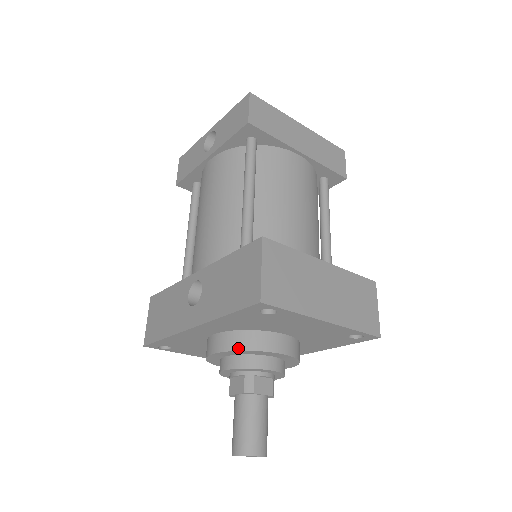
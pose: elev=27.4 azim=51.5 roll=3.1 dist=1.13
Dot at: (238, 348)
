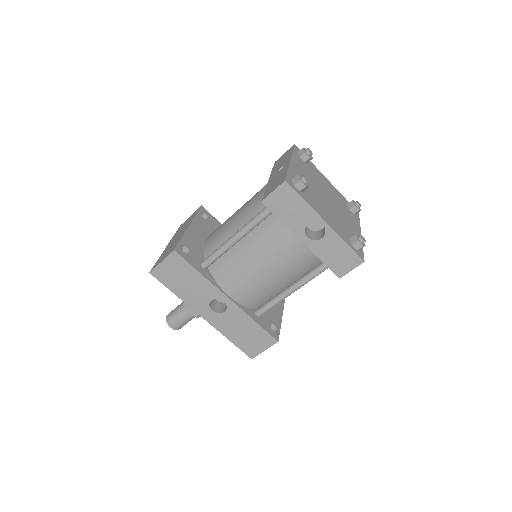
Dot at: occluded
